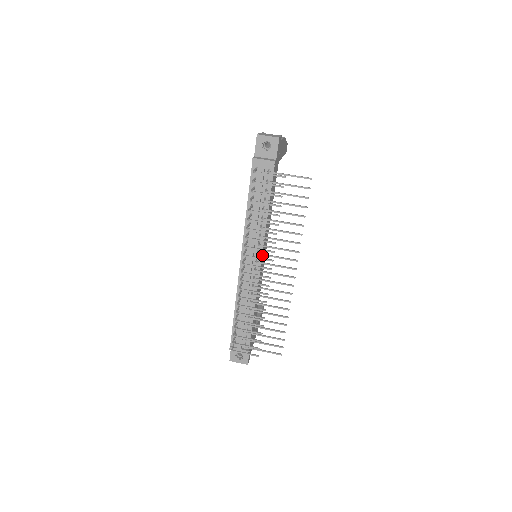
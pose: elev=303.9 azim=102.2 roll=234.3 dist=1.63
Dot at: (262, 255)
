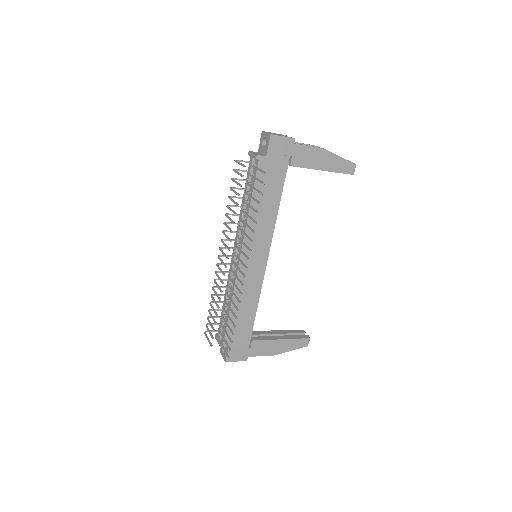
Dot at: (236, 246)
